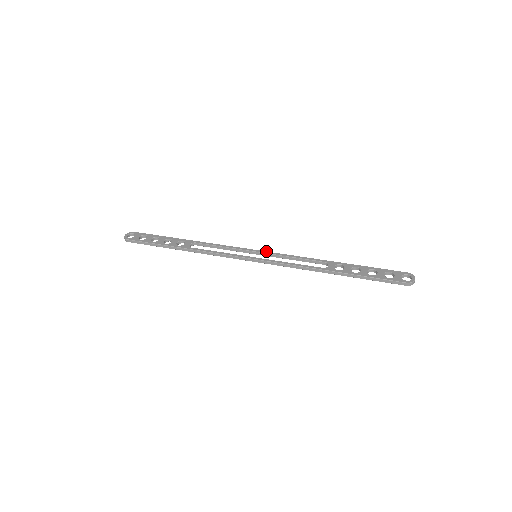
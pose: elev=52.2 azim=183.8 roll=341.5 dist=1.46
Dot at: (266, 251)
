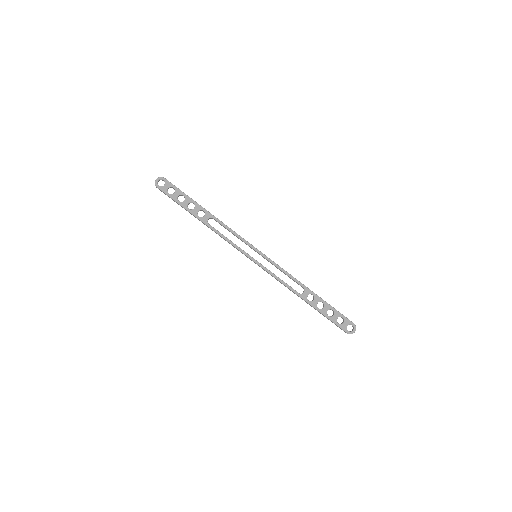
Dot at: (265, 255)
